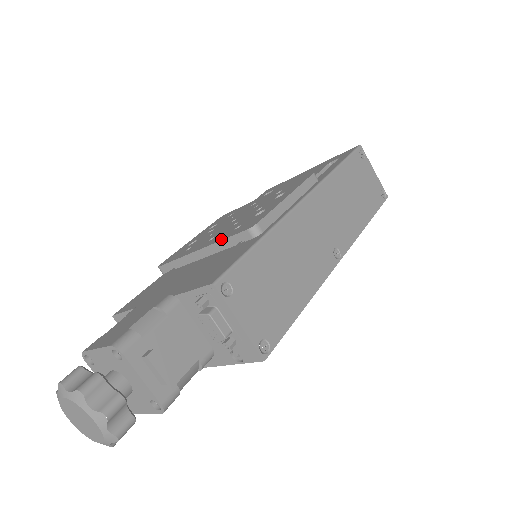
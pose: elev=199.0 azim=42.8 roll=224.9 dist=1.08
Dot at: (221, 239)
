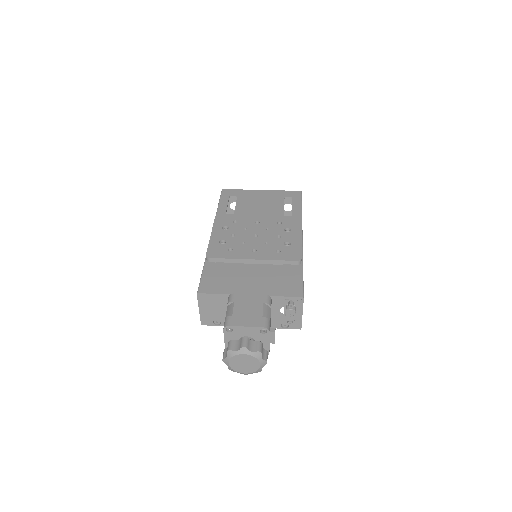
Dot at: (274, 259)
